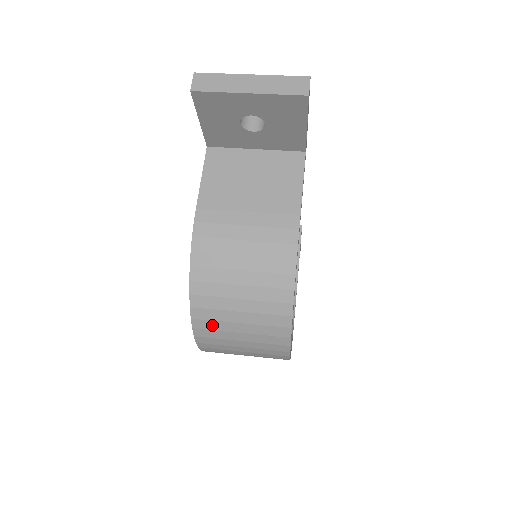
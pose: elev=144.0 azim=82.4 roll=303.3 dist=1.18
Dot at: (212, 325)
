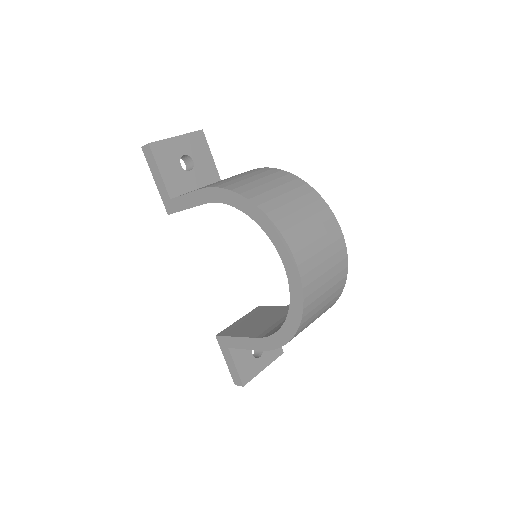
Dot at: (280, 213)
